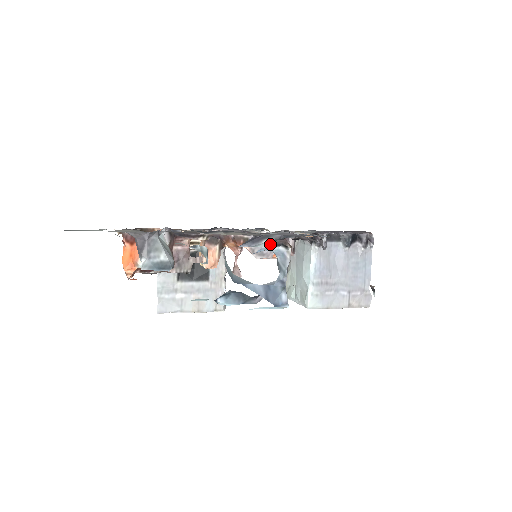
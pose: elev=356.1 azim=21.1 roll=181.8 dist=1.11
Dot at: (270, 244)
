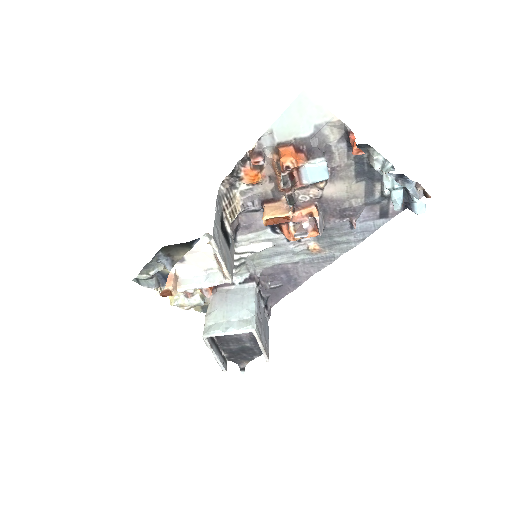
Dot at: (416, 182)
